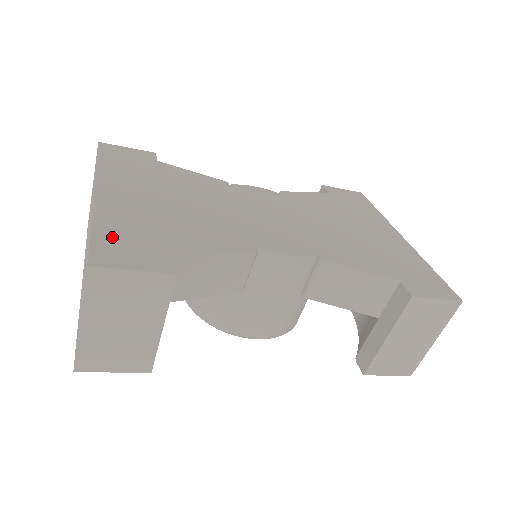
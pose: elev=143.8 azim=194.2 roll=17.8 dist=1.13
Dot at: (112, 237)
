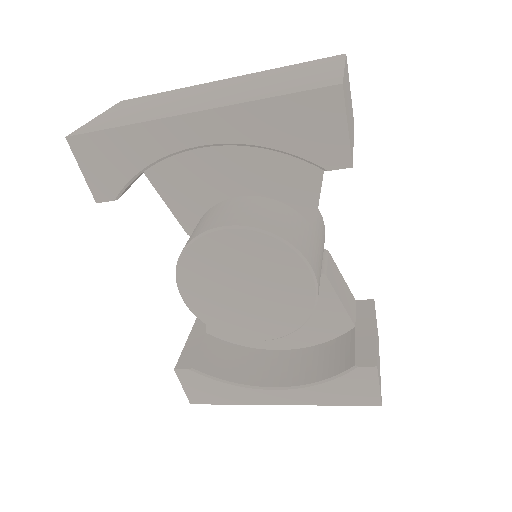
Dot at: occluded
